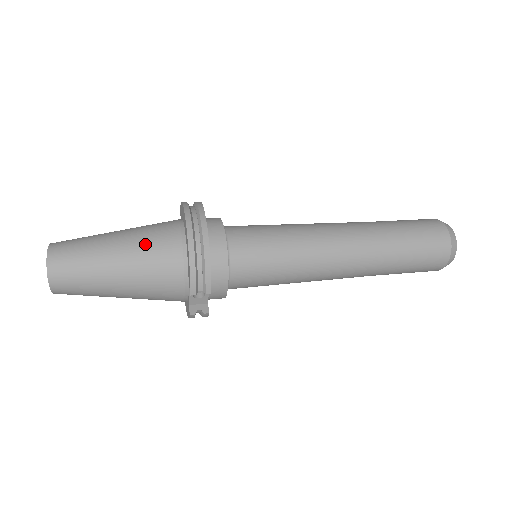
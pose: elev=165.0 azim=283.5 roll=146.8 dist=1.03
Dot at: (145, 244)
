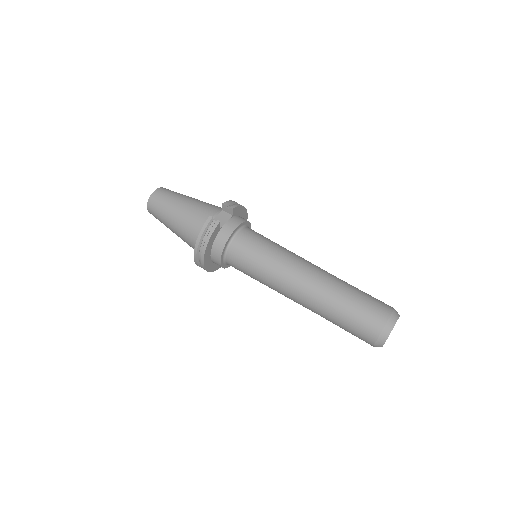
Dot at: (184, 241)
